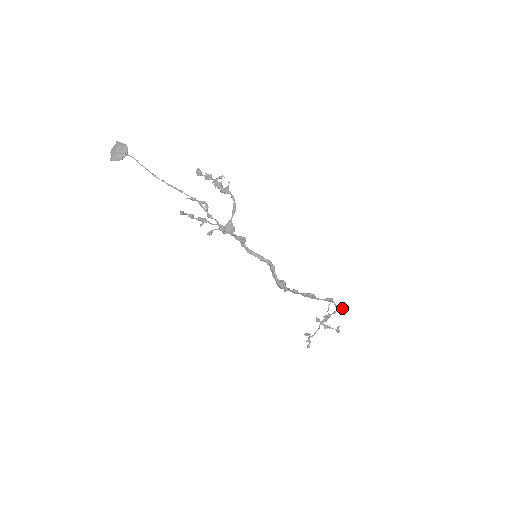
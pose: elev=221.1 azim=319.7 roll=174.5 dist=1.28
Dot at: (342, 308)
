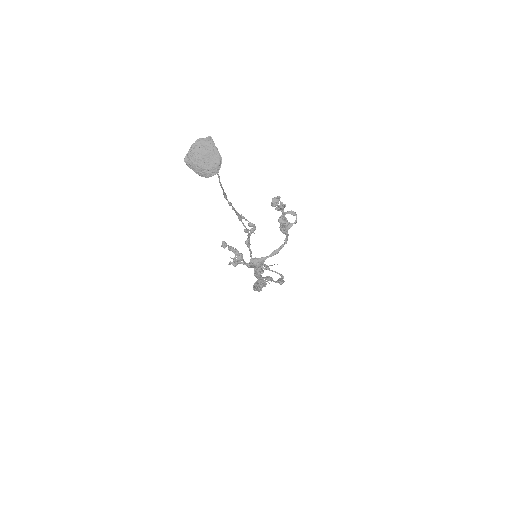
Dot at: occluded
